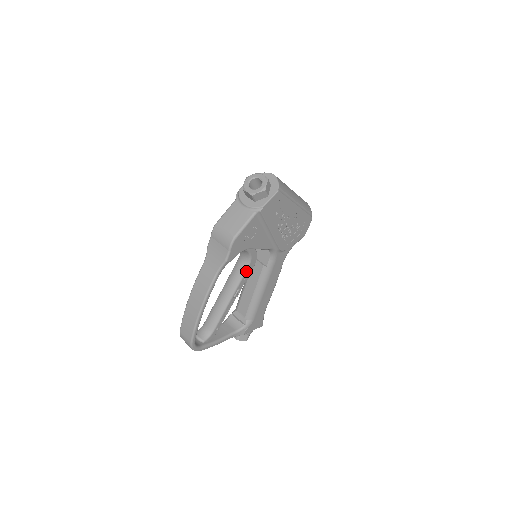
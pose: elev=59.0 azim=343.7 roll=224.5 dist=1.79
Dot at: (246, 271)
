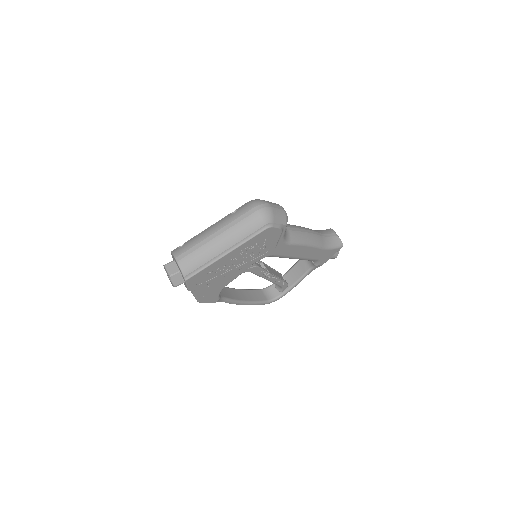
Dot at: (254, 273)
